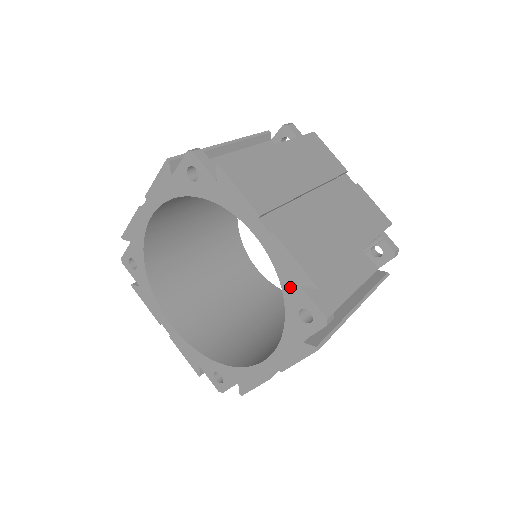
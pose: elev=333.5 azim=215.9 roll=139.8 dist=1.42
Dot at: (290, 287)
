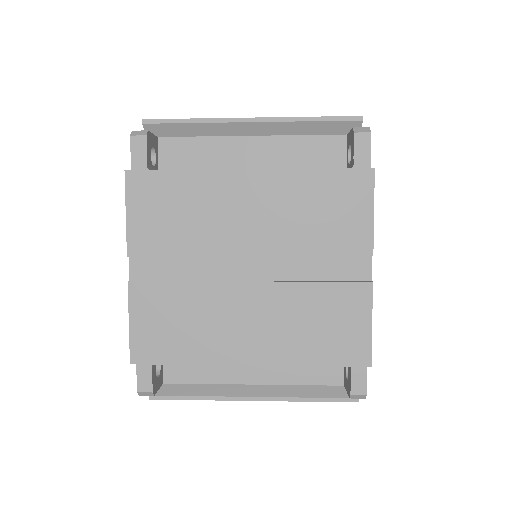
Dot at: occluded
